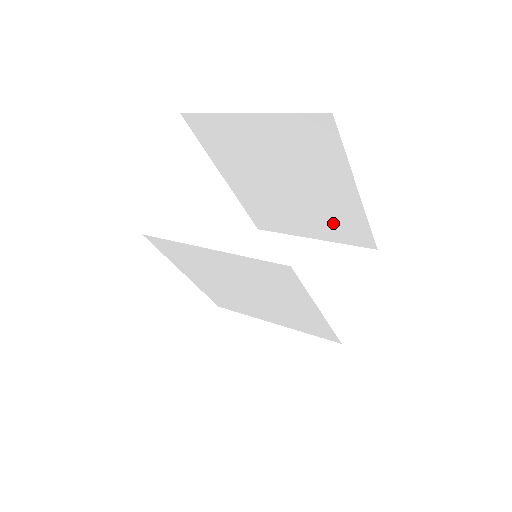
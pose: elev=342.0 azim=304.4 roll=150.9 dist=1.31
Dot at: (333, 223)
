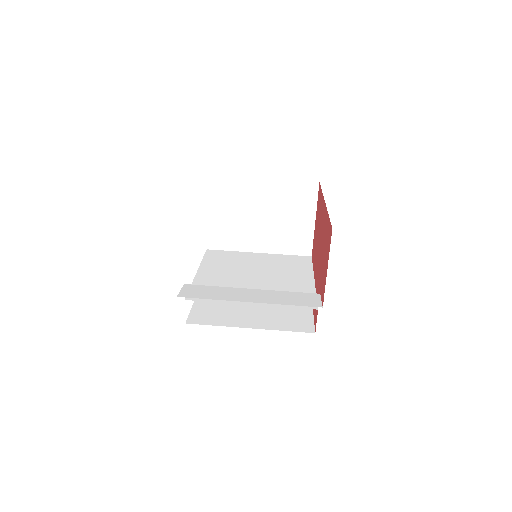
Dot at: occluded
